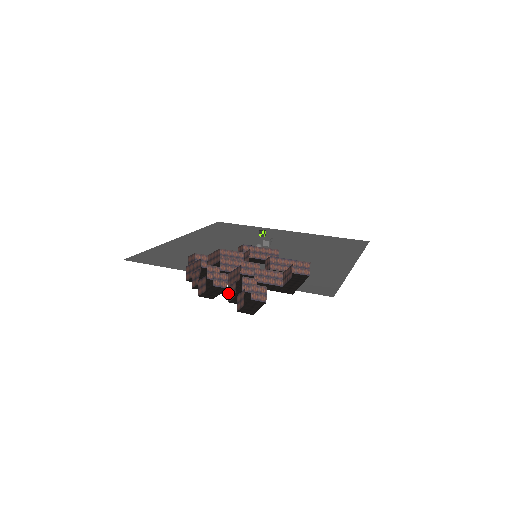
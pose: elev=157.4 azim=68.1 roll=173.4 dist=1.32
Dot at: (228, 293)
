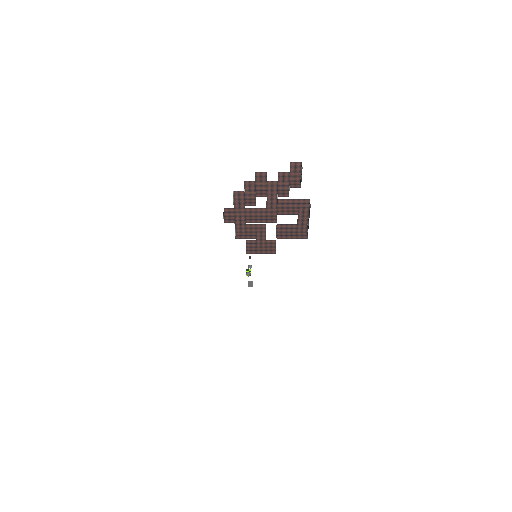
Dot at: occluded
